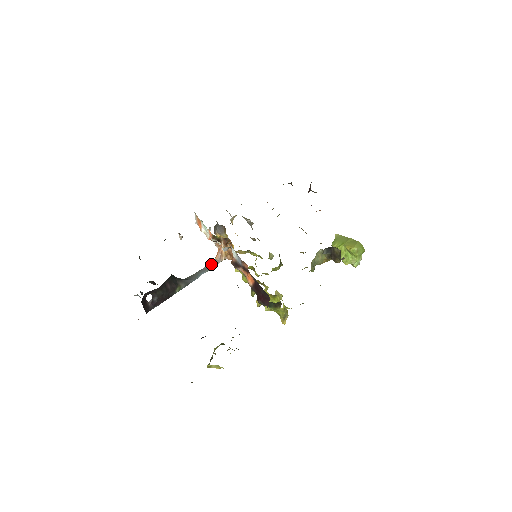
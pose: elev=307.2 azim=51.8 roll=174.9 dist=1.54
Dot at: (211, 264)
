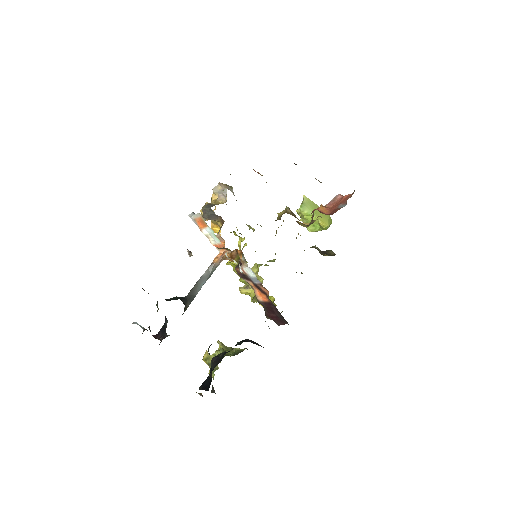
Dot at: (211, 270)
